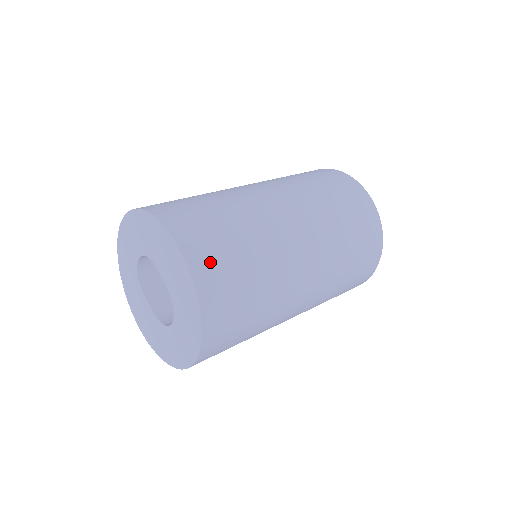
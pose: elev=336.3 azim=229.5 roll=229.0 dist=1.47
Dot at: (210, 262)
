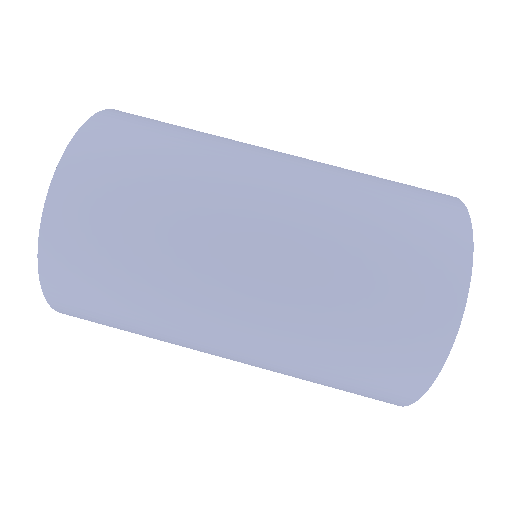
Dot at: (75, 304)
